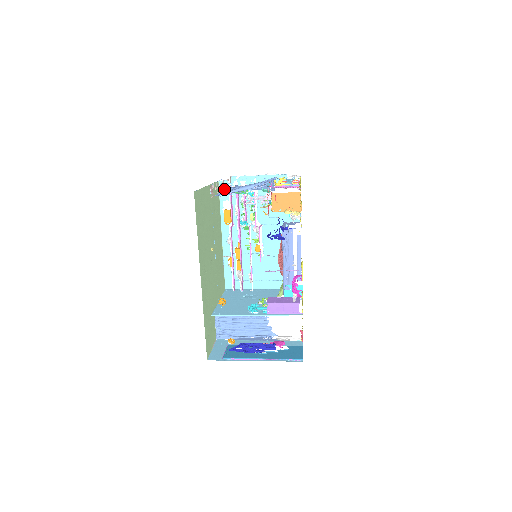
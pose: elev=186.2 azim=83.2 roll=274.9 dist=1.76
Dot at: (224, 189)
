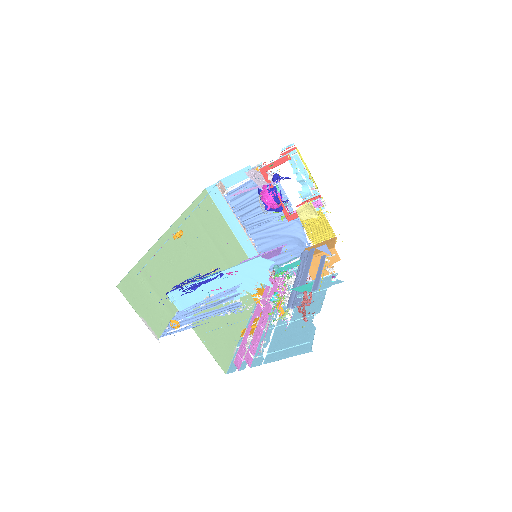
Dot at: (251, 240)
